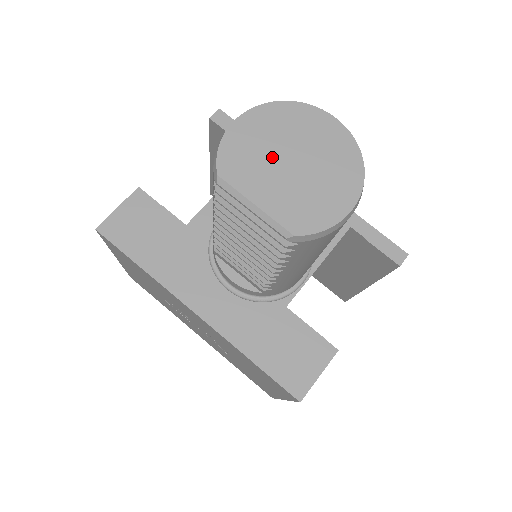
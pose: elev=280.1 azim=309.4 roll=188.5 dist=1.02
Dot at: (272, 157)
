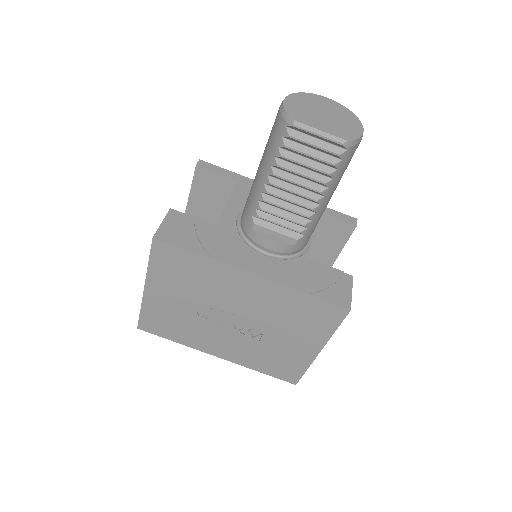
Dot at: (313, 113)
